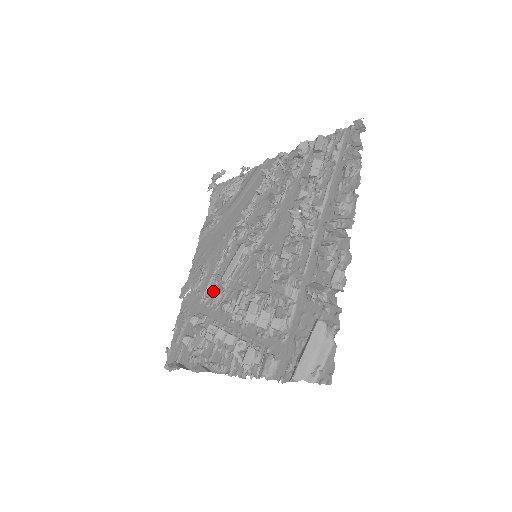
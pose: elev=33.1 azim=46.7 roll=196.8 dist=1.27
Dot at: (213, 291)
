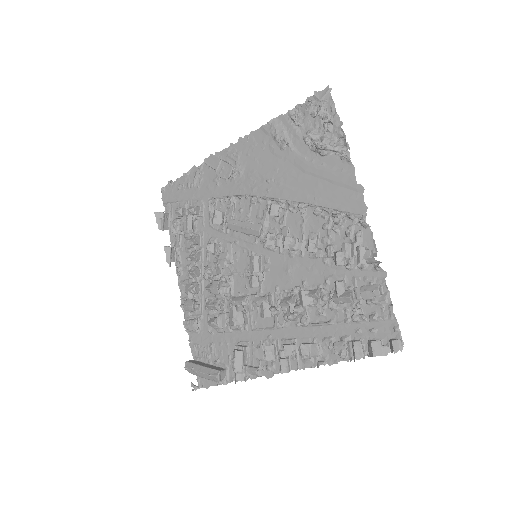
Dot at: (216, 220)
